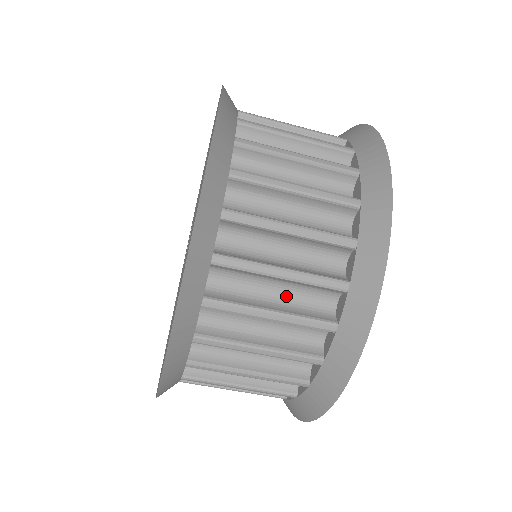
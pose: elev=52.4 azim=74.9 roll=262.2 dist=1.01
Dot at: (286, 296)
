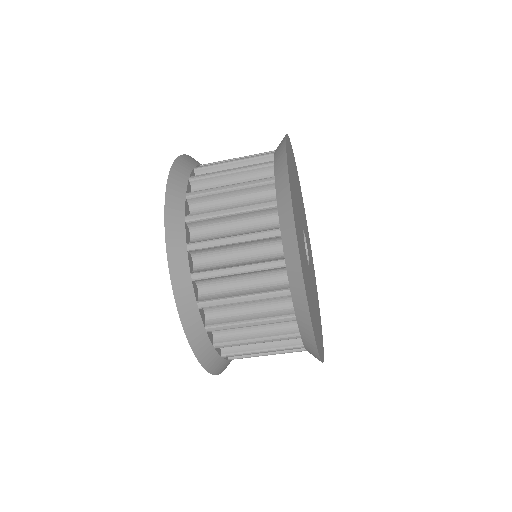
Dot at: (242, 205)
